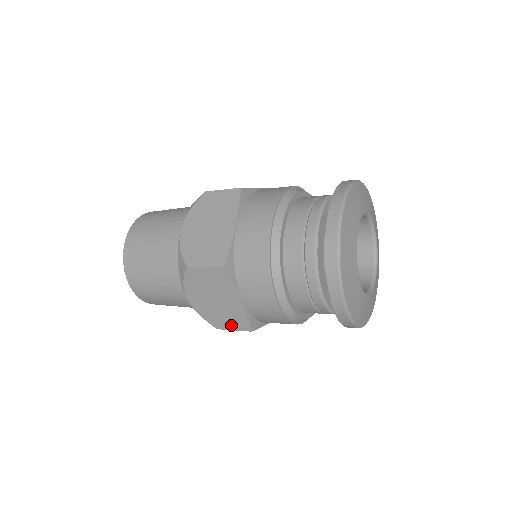
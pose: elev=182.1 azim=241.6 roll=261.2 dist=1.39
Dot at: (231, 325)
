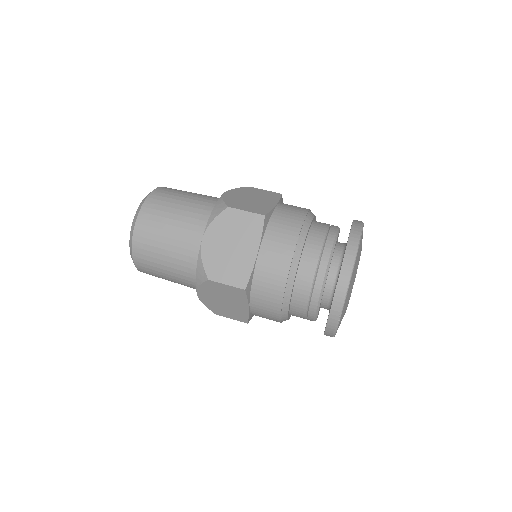
Dot at: occluded
